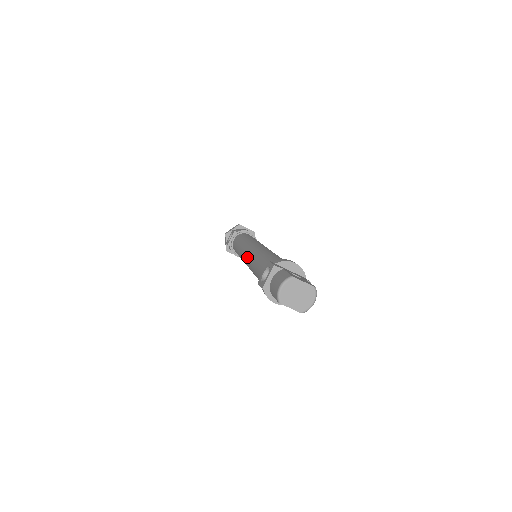
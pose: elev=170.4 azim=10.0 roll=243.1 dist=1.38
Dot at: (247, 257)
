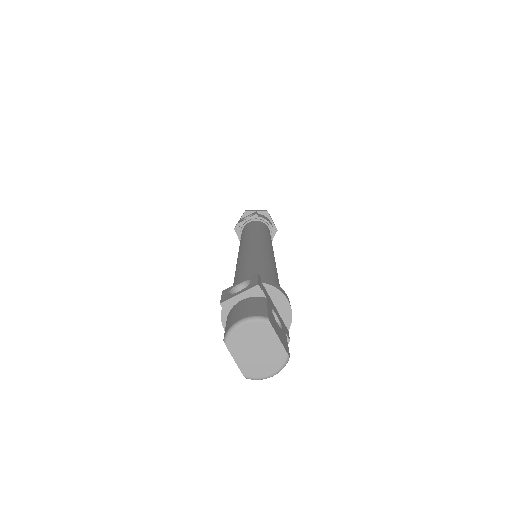
Dot at: (243, 250)
